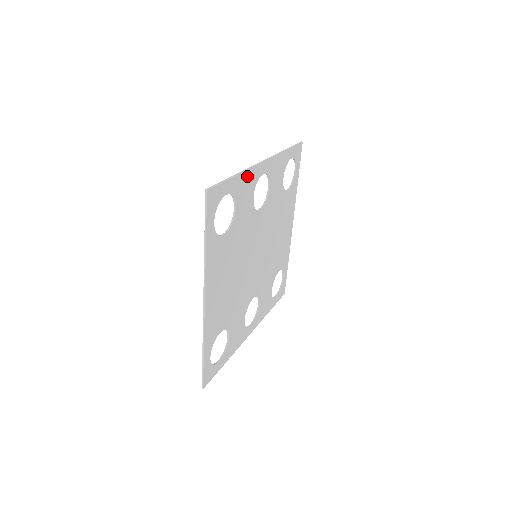
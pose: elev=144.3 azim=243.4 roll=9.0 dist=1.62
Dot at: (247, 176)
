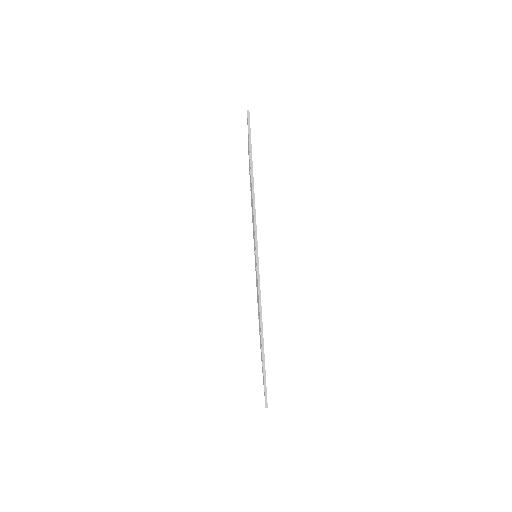
Dot at: occluded
